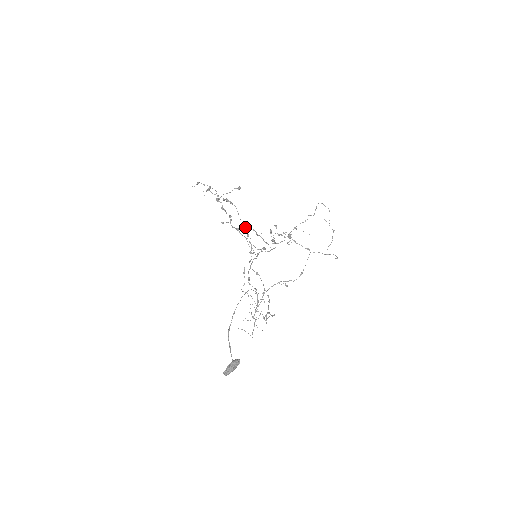
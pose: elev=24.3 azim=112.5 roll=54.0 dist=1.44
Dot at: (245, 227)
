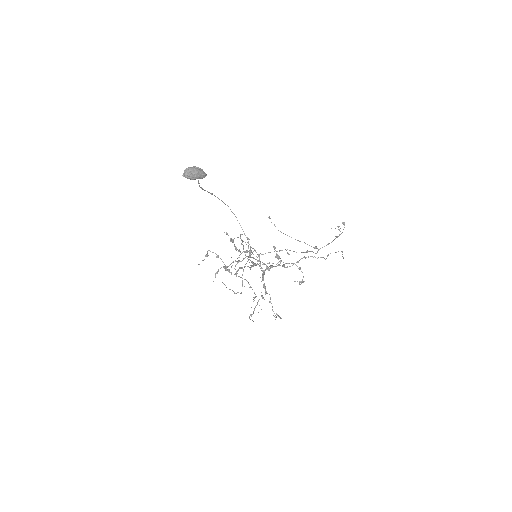
Dot at: (246, 244)
